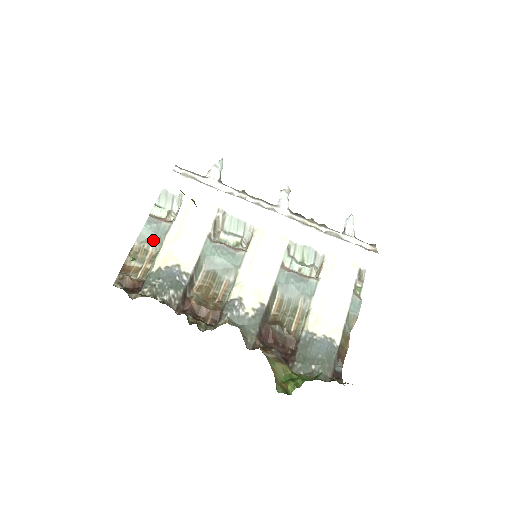
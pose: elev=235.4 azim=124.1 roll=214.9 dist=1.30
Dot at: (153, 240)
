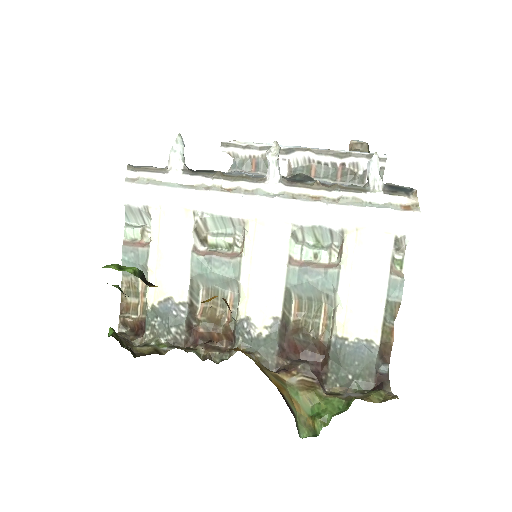
Dot at: occluded
